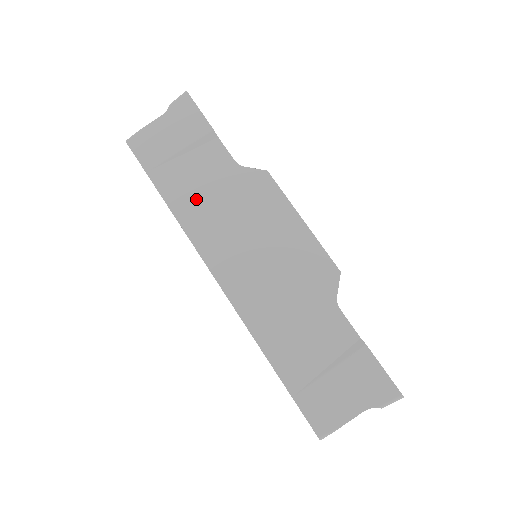
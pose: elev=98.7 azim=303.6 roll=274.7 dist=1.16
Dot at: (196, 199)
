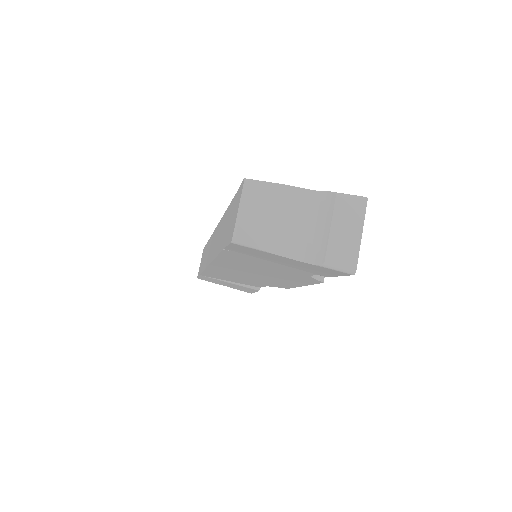
Dot at: (247, 264)
